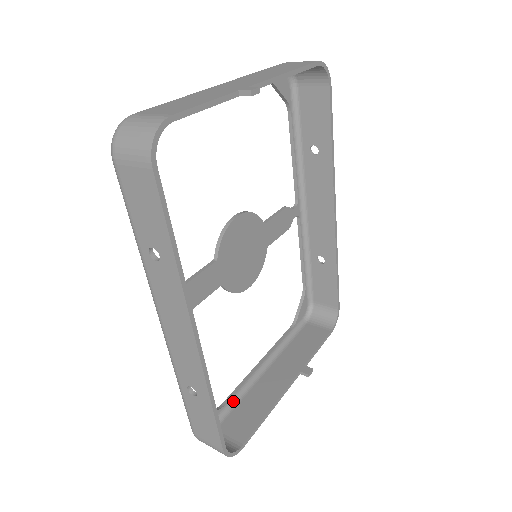
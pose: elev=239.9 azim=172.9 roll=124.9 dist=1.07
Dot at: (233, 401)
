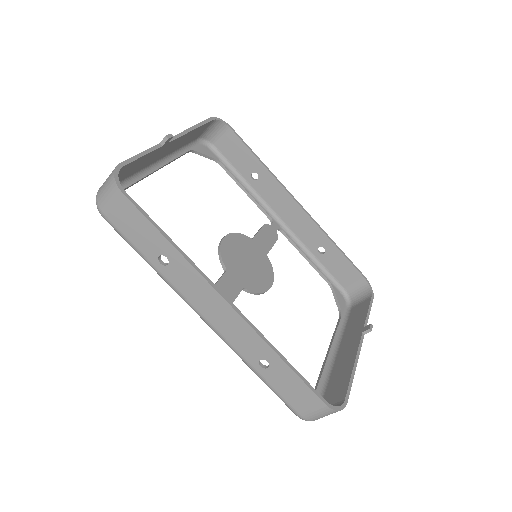
Dot at: (322, 385)
